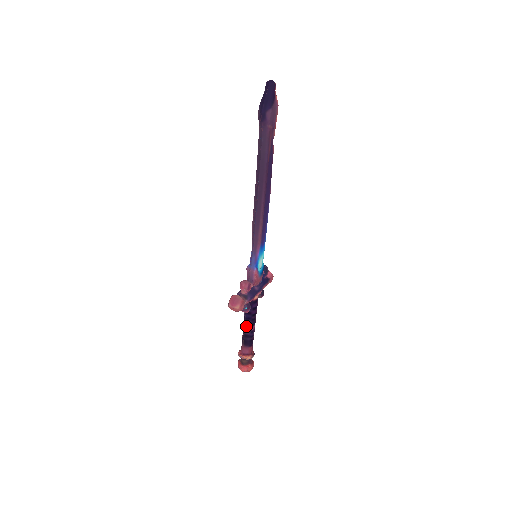
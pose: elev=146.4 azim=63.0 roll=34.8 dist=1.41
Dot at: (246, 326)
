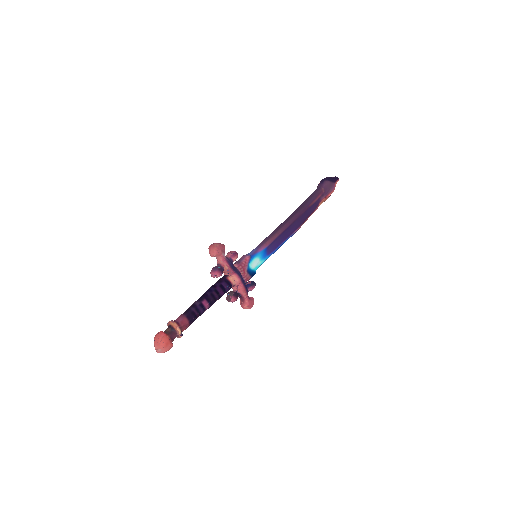
Dot at: (201, 297)
